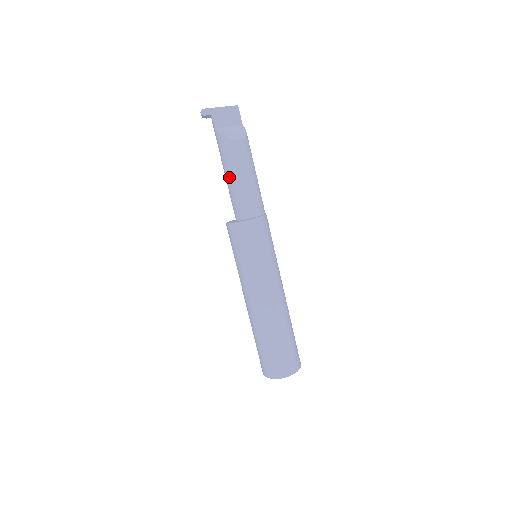
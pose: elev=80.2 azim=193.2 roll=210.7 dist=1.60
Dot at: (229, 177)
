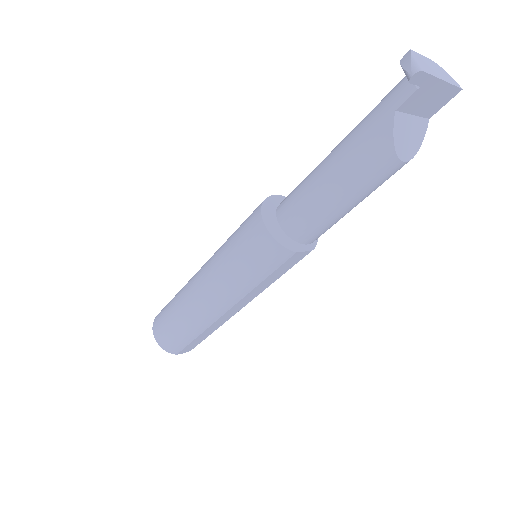
Dot at: (330, 182)
